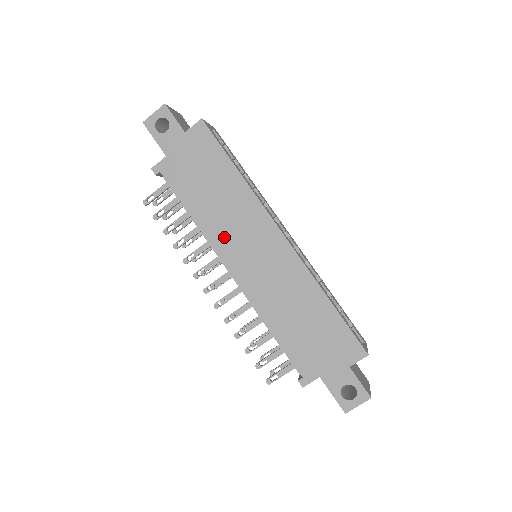
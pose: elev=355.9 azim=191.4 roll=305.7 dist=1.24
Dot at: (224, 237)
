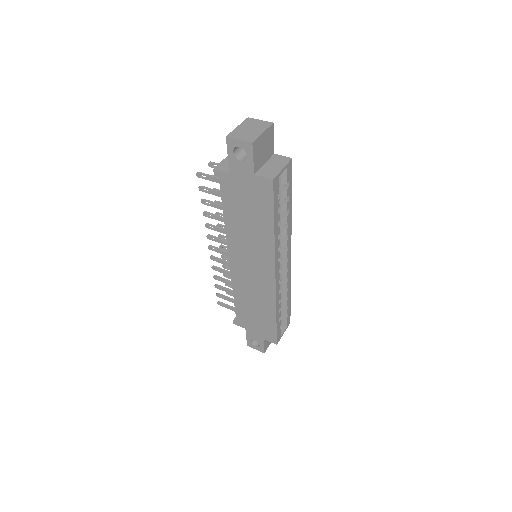
Dot at: (238, 245)
